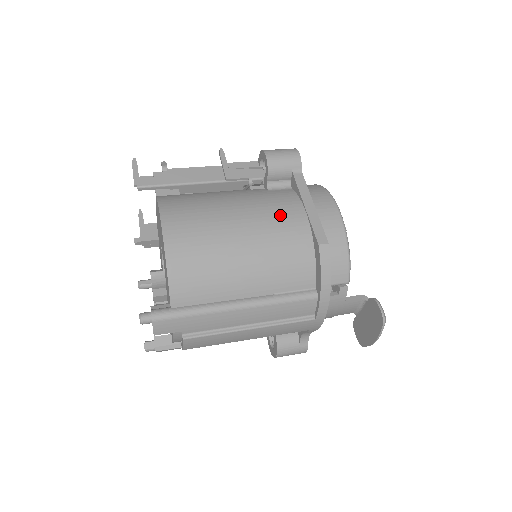
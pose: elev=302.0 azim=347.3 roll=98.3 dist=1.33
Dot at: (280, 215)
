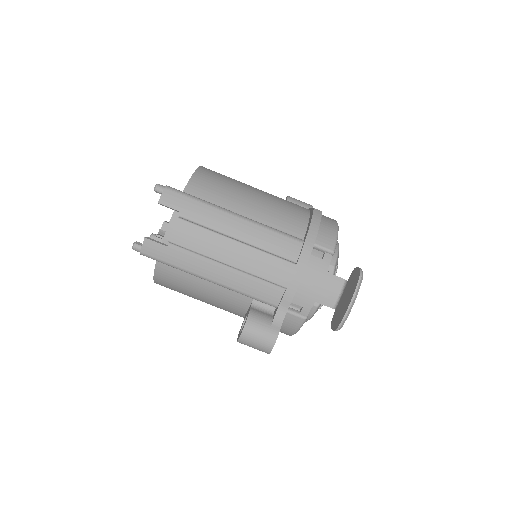
Dot at: occluded
